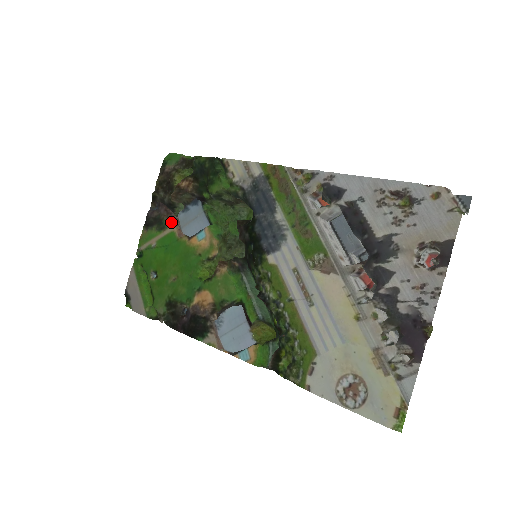
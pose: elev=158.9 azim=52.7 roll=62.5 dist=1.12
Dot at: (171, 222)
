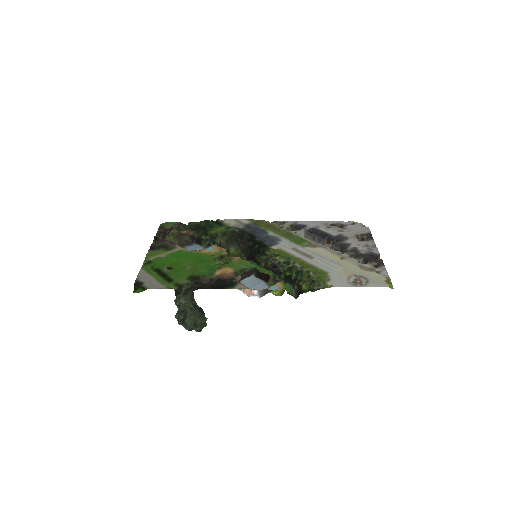
Dot at: (178, 246)
